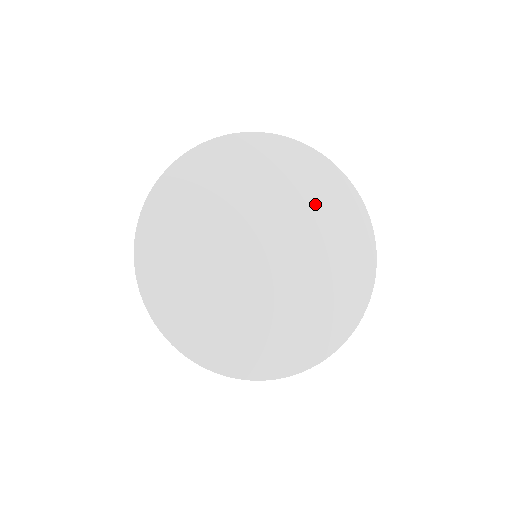
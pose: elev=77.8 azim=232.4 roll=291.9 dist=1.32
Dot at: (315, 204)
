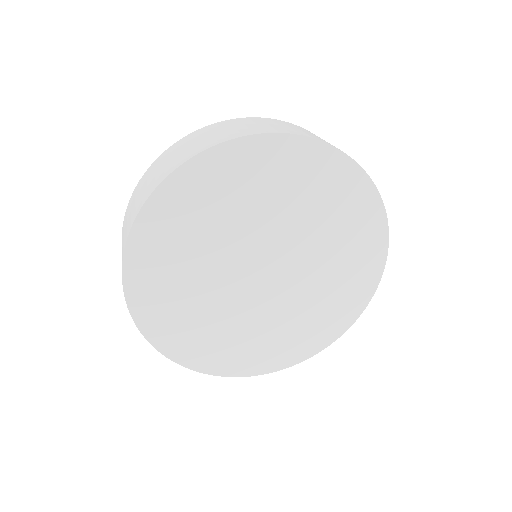
Dot at: (308, 199)
